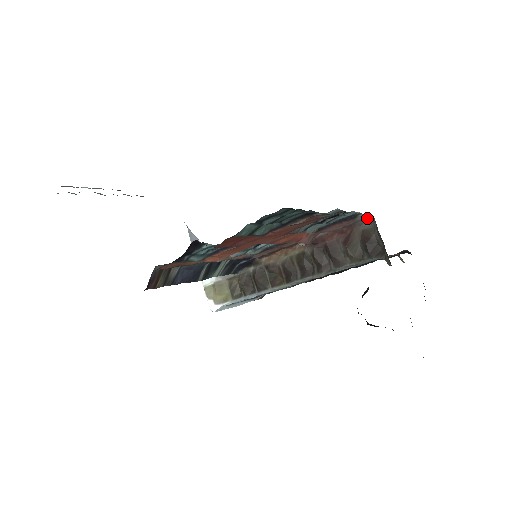
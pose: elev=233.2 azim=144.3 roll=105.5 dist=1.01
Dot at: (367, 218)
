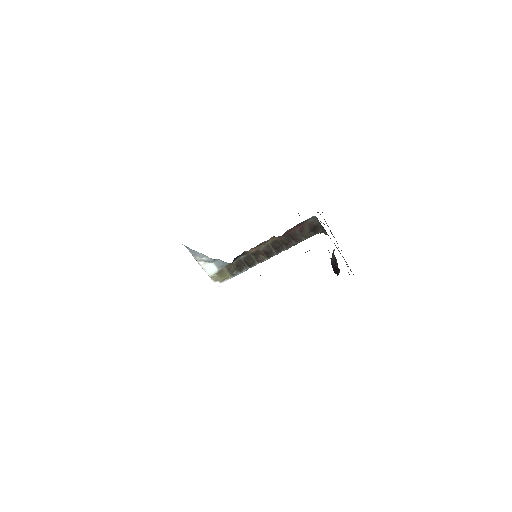
Dot at: (312, 217)
